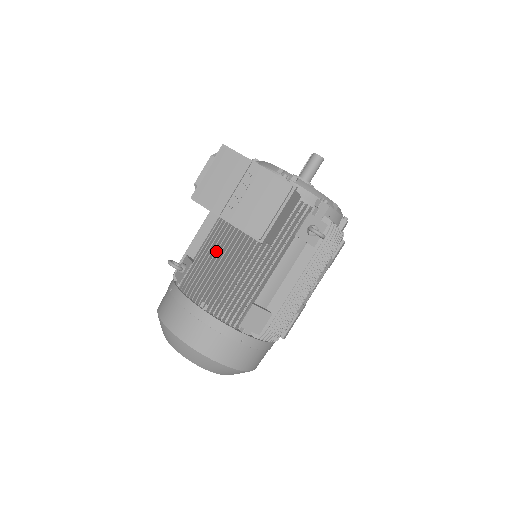
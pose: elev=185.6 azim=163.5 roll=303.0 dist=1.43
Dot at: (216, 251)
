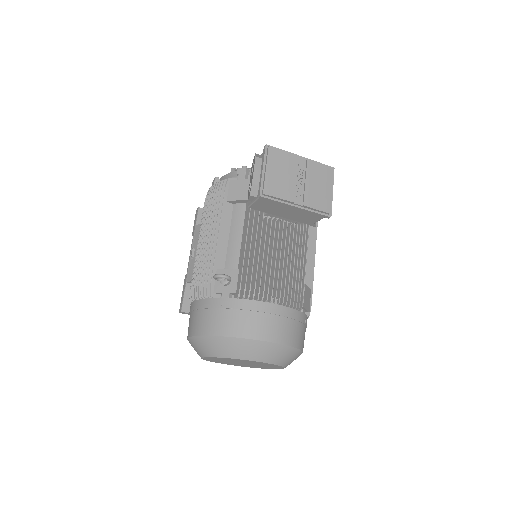
Dot at: (264, 248)
